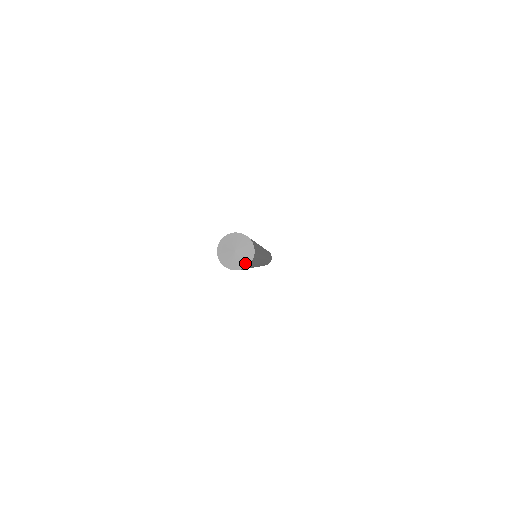
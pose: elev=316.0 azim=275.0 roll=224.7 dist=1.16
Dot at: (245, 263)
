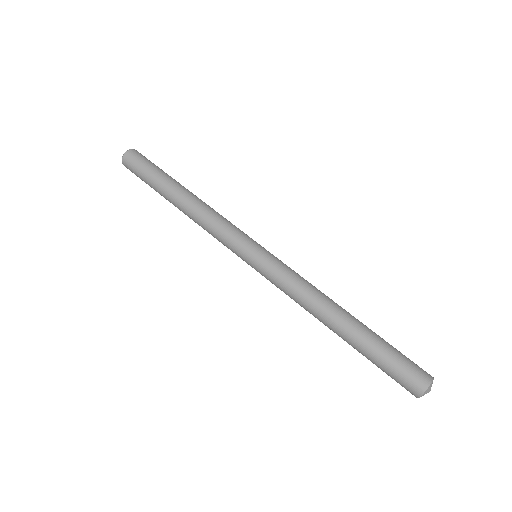
Dot at: occluded
